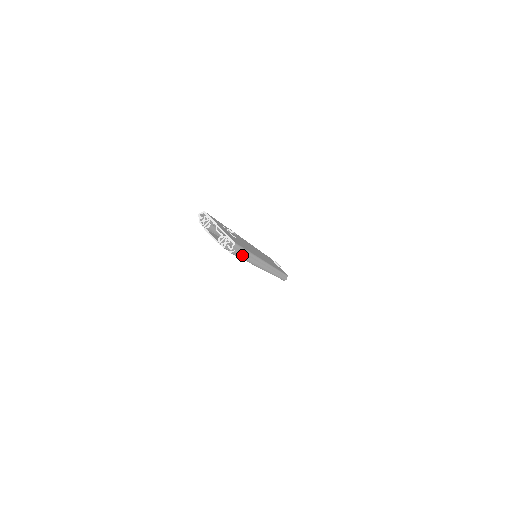
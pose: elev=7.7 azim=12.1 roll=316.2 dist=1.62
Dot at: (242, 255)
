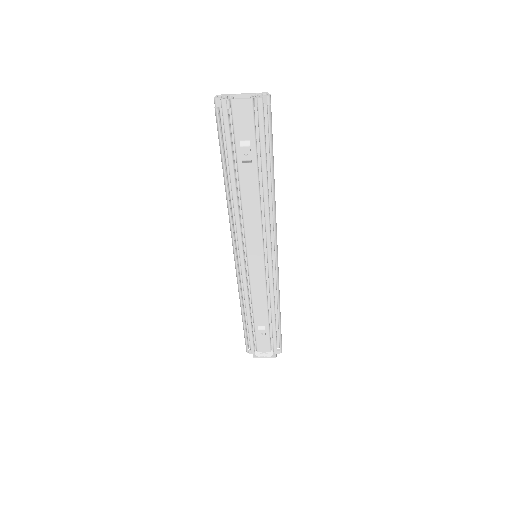
Dot at: (272, 139)
